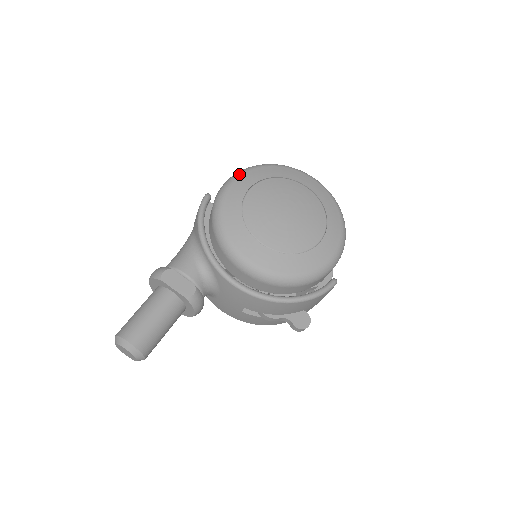
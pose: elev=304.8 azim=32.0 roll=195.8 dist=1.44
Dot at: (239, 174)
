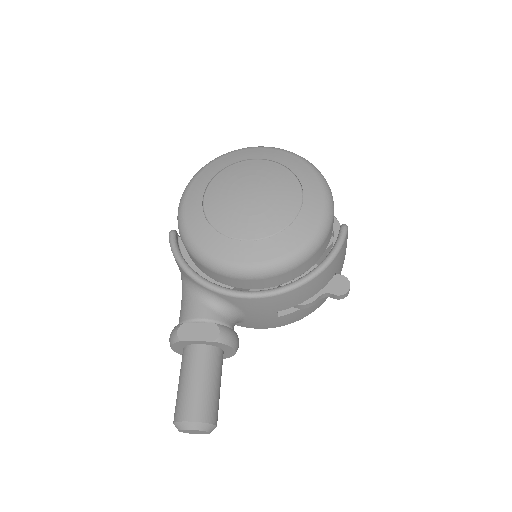
Dot at: (185, 192)
